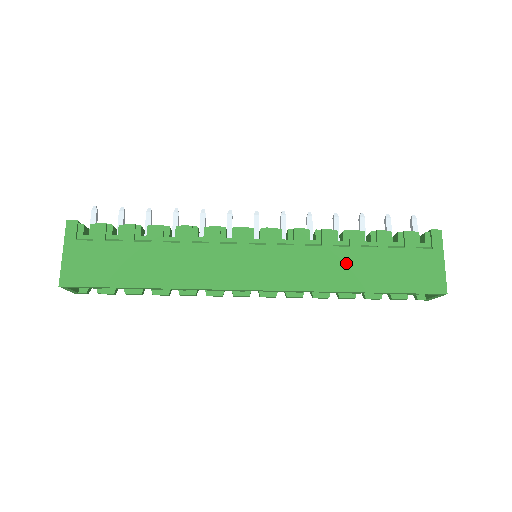
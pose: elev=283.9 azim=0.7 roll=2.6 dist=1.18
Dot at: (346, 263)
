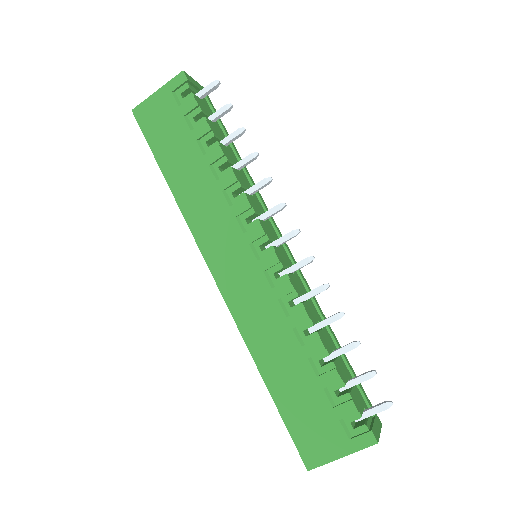
Dot at: (283, 350)
